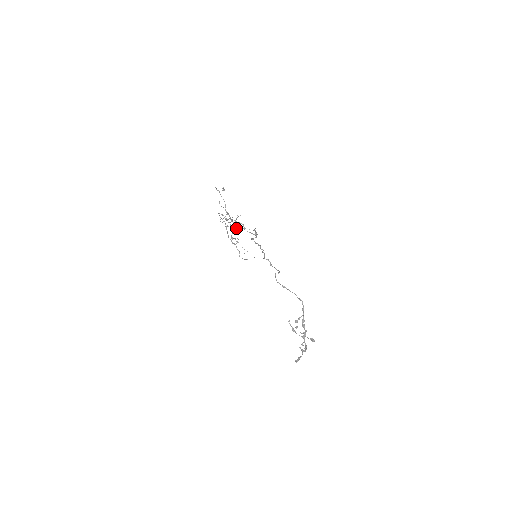
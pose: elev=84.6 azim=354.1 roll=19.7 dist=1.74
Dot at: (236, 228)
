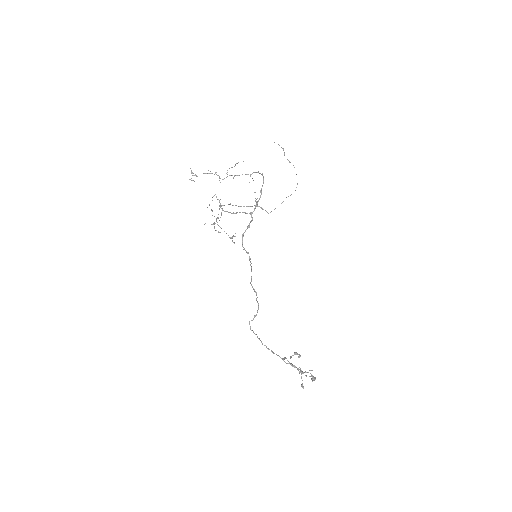
Dot at: (250, 176)
